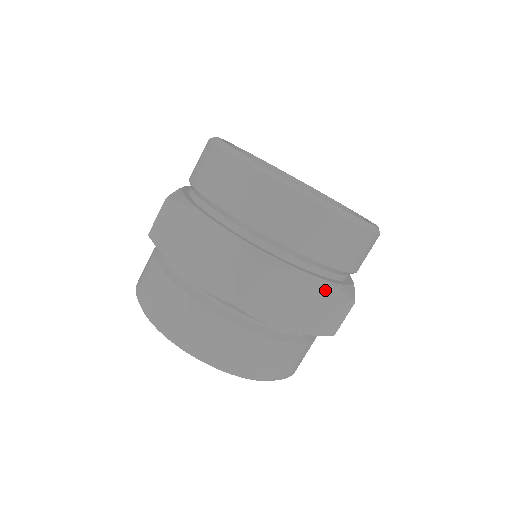
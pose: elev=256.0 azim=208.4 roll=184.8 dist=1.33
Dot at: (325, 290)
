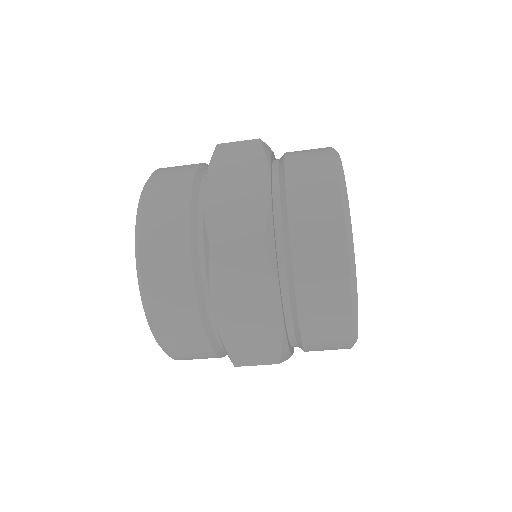
Dot at: (274, 325)
